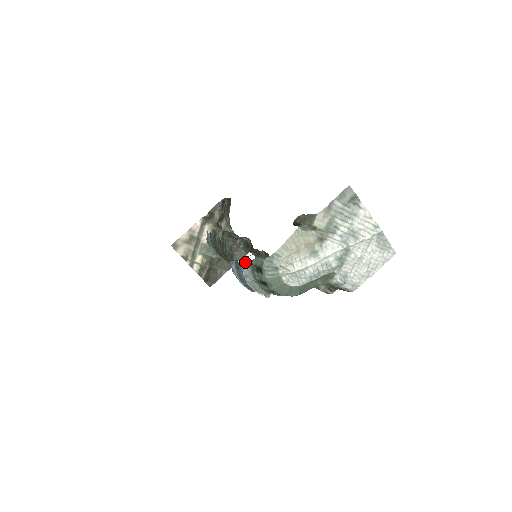
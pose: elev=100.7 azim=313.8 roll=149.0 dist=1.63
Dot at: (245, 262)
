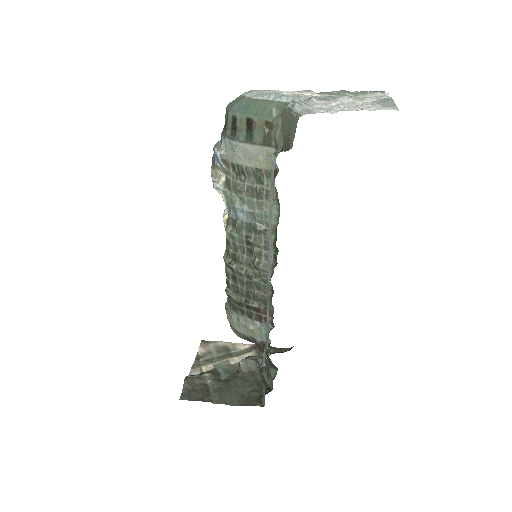
Dot at: occluded
